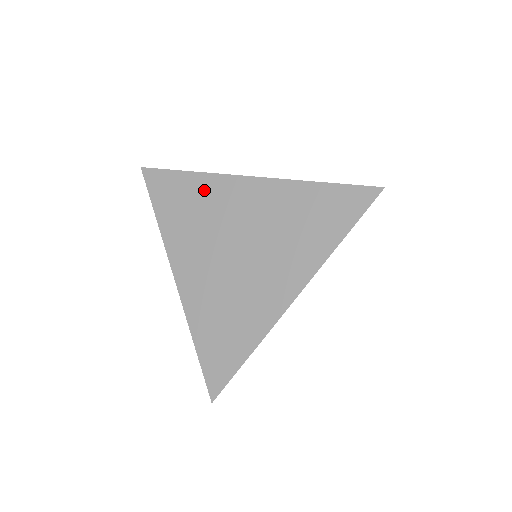
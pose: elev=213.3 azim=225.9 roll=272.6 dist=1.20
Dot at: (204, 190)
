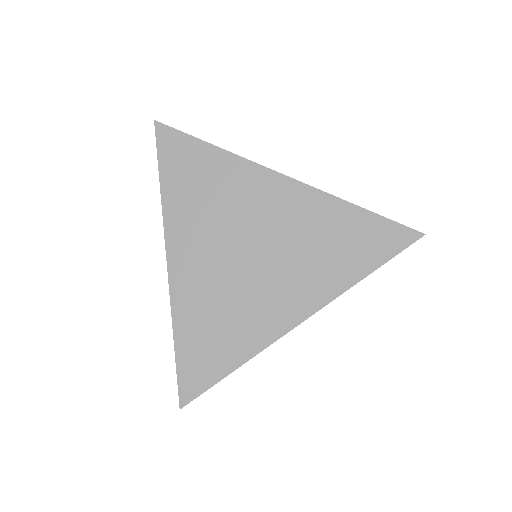
Dot at: (227, 173)
